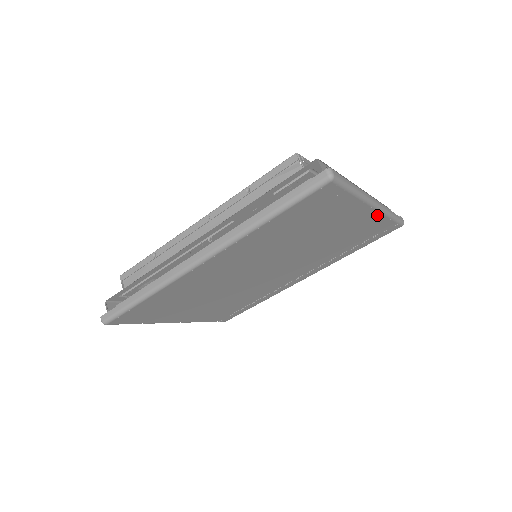
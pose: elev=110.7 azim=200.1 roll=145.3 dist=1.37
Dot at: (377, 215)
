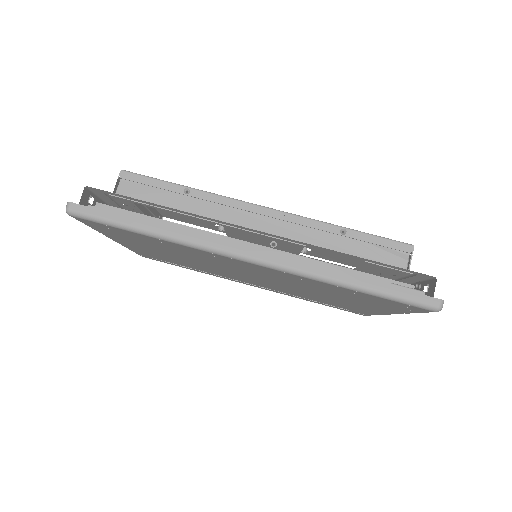
Dot at: (379, 313)
